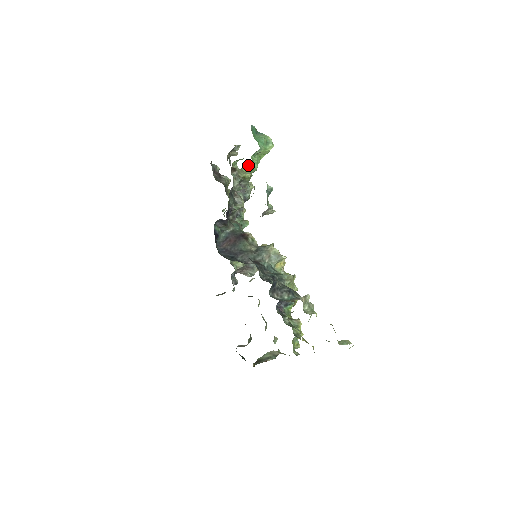
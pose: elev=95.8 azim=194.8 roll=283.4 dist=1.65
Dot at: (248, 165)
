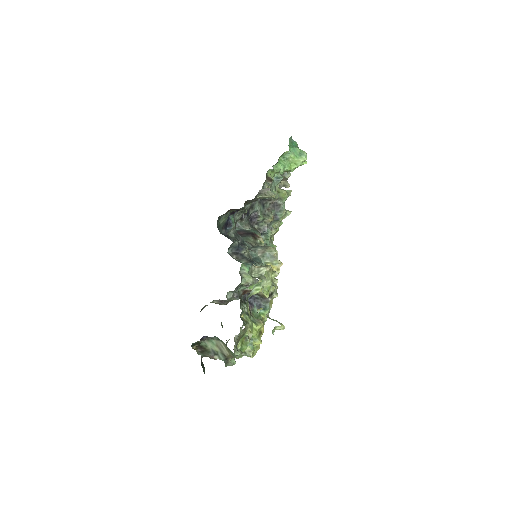
Dot at: (290, 190)
